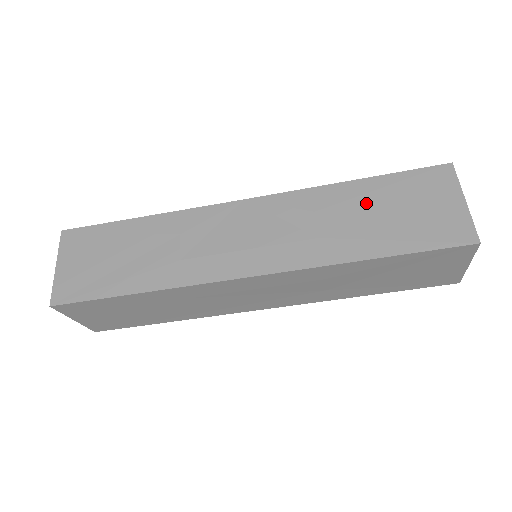
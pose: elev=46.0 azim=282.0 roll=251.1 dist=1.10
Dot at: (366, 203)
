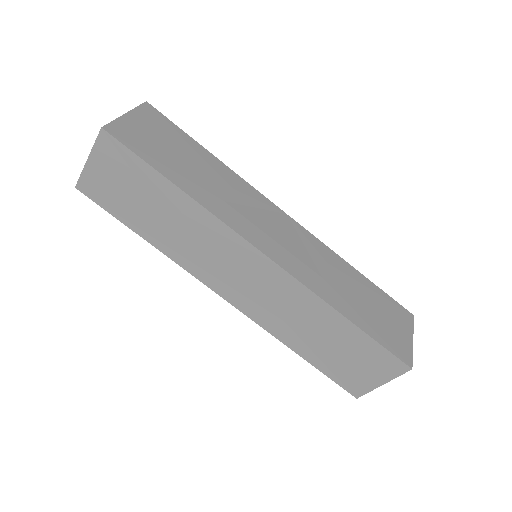
Dot at: (359, 288)
